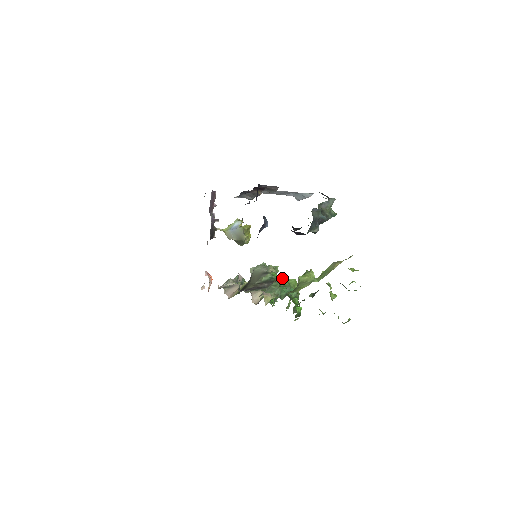
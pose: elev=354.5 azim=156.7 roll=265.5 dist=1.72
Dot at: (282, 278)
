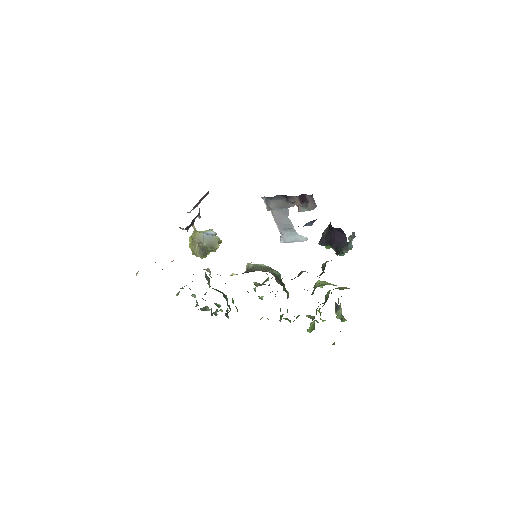
Dot at: occluded
